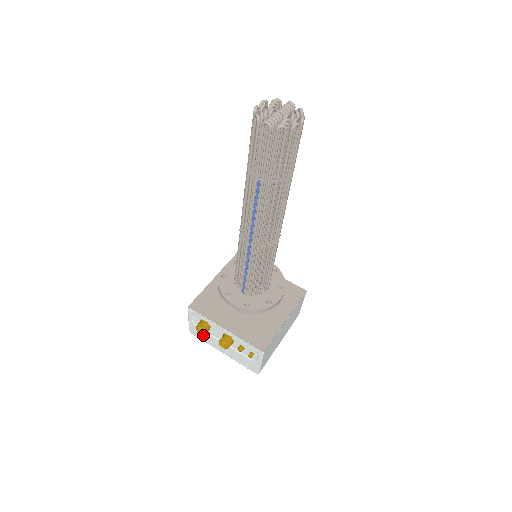
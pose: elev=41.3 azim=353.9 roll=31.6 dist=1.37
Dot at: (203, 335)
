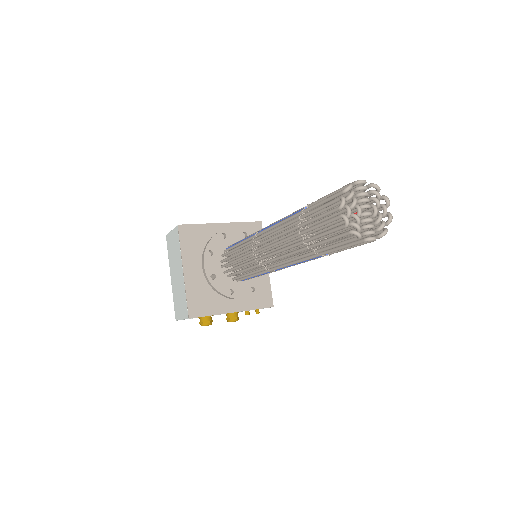
Dot at: occluded
